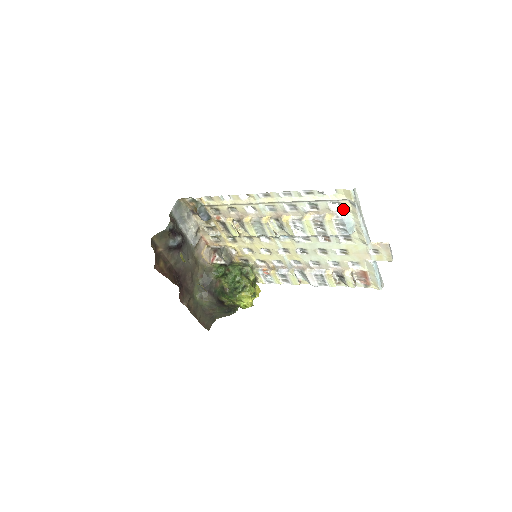
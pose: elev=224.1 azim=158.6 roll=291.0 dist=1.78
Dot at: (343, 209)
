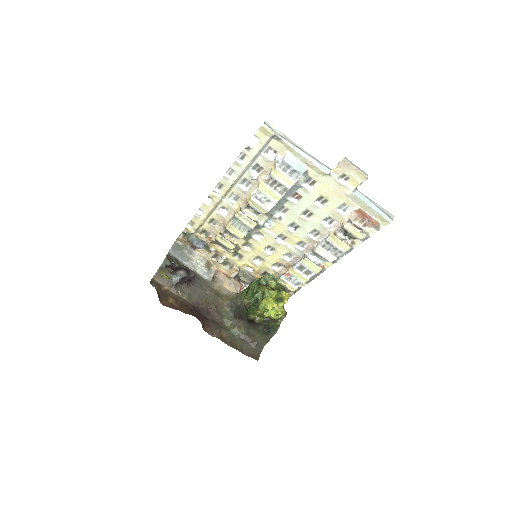
Dot at: (278, 151)
